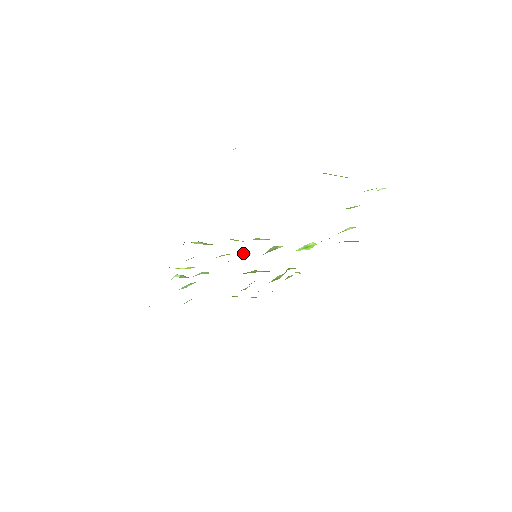
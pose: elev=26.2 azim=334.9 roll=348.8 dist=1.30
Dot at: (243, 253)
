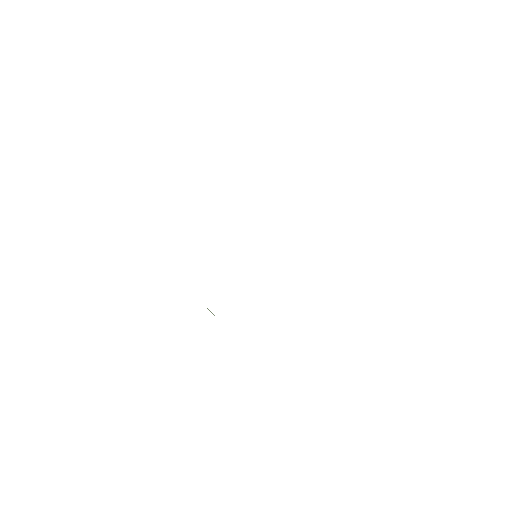
Dot at: occluded
